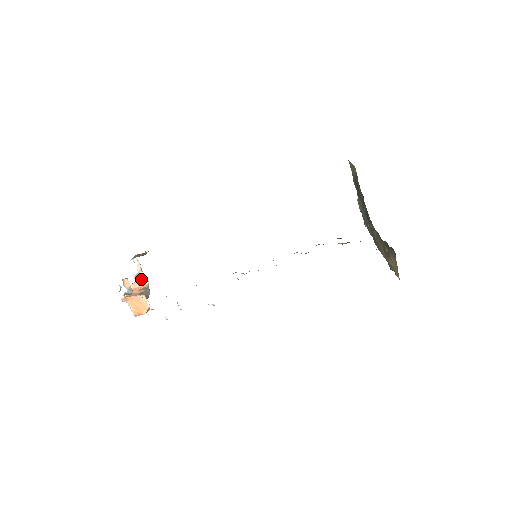
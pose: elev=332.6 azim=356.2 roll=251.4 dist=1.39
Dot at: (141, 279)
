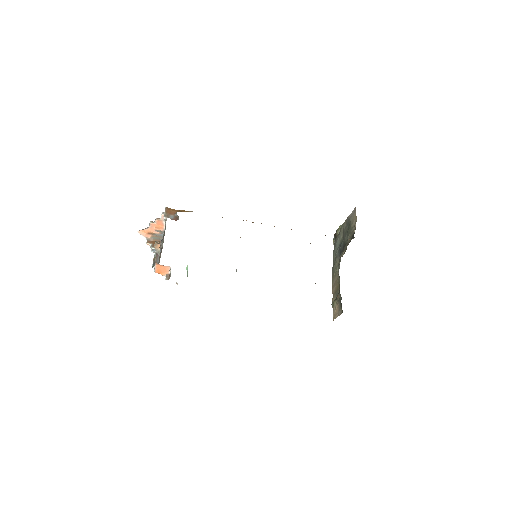
Dot at: (160, 223)
